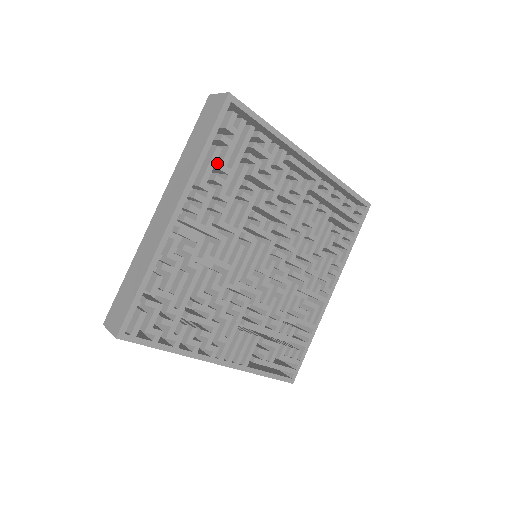
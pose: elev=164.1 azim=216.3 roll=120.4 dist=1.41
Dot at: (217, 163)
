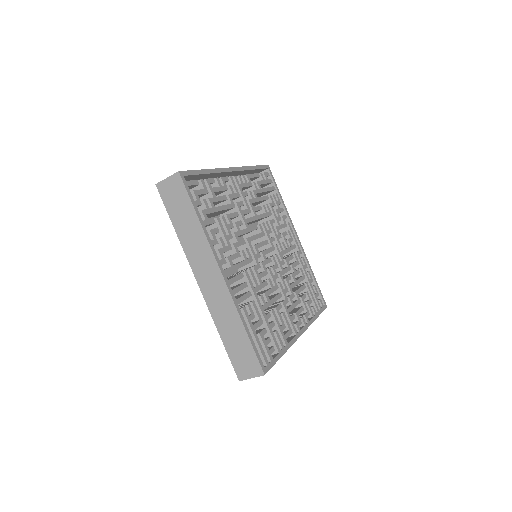
Dot at: occluded
